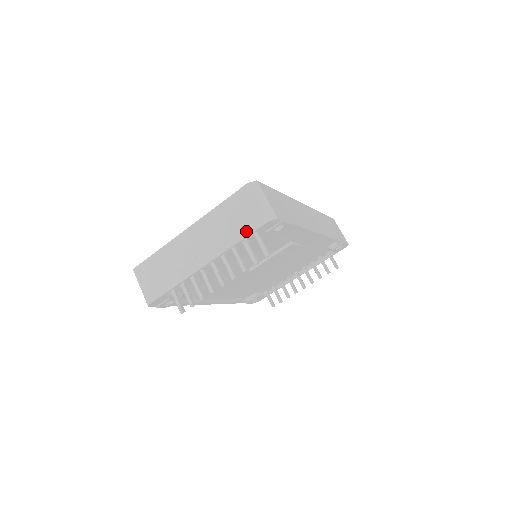
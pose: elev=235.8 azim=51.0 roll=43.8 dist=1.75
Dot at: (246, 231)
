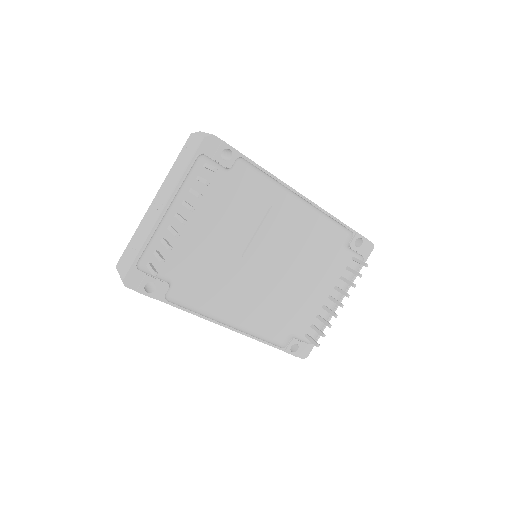
Dot at: (190, 158)
